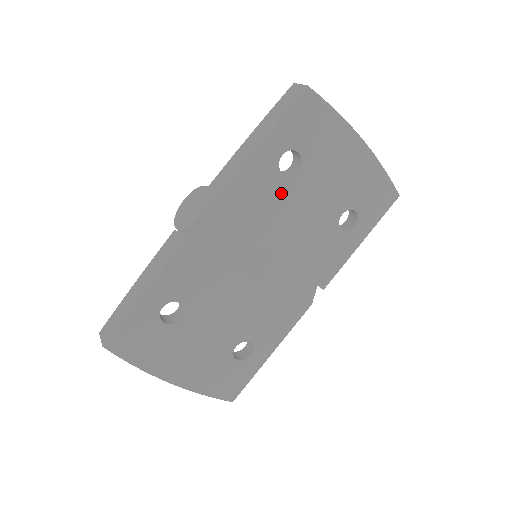
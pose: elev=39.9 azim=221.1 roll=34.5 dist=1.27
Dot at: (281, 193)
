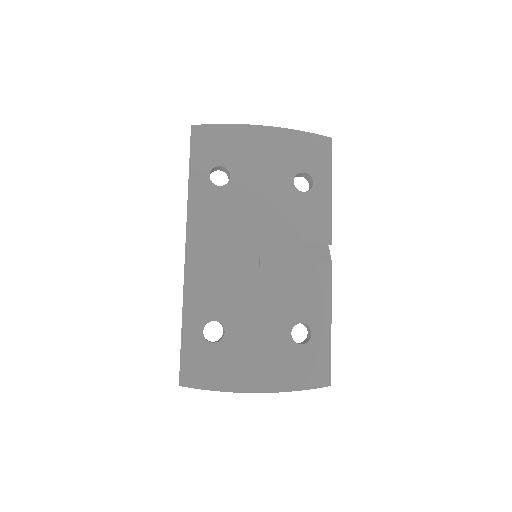
Dot at: (230, 199)
